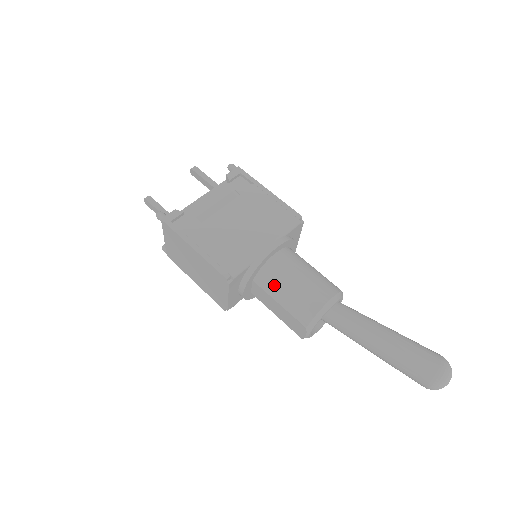
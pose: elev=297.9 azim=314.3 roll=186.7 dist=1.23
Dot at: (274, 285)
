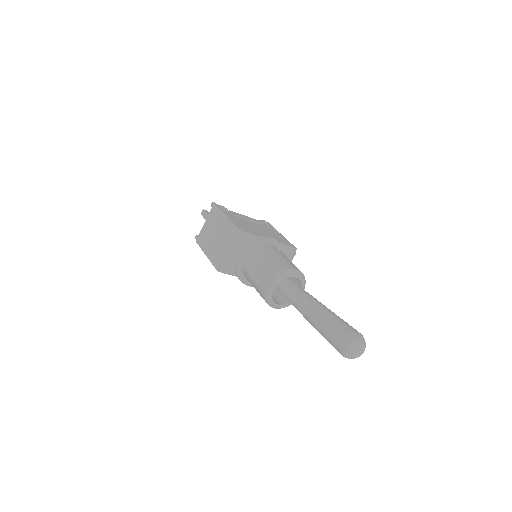
Dot at: (264, 253)
